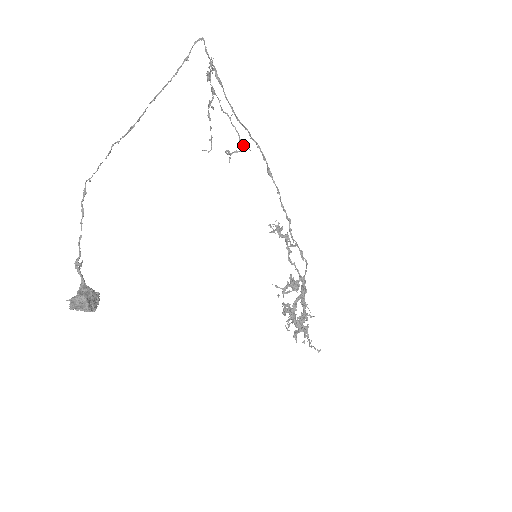
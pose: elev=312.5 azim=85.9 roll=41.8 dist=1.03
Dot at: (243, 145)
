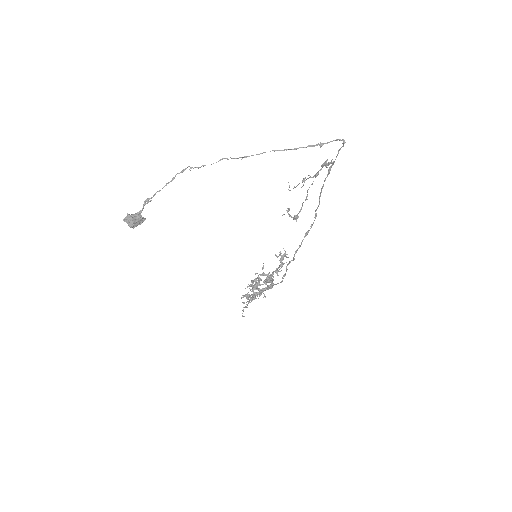
Dot at: (297, 218)
